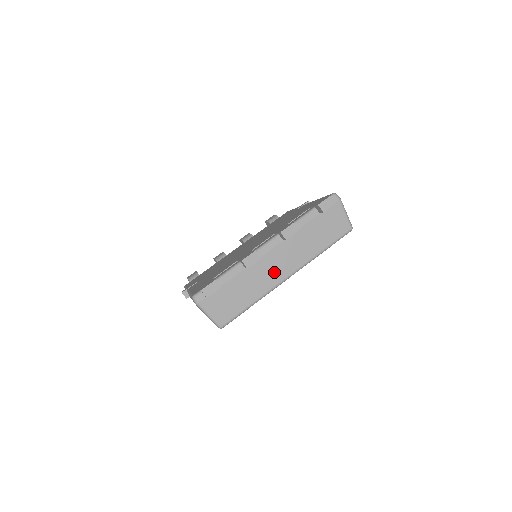
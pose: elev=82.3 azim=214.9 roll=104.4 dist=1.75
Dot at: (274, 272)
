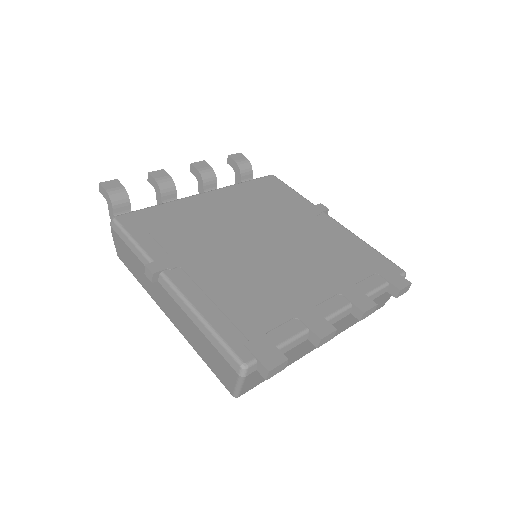
Dot at: occluded
